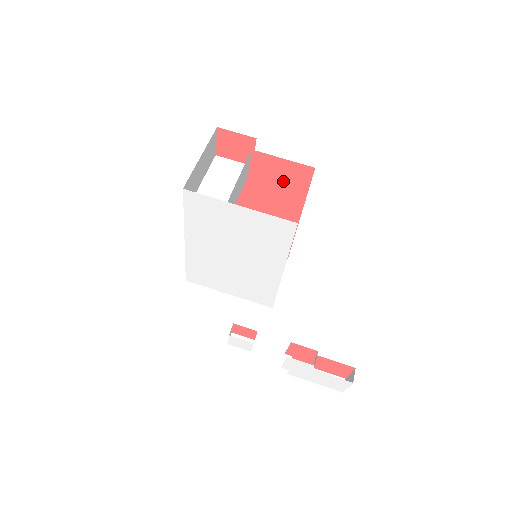
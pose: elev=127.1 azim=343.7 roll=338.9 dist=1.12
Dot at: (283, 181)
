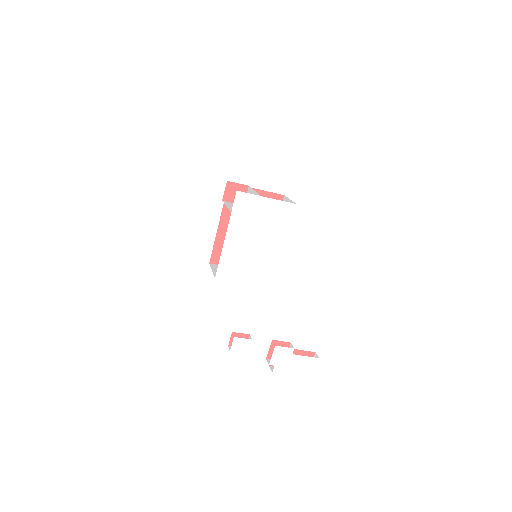
Dot at: occluded
